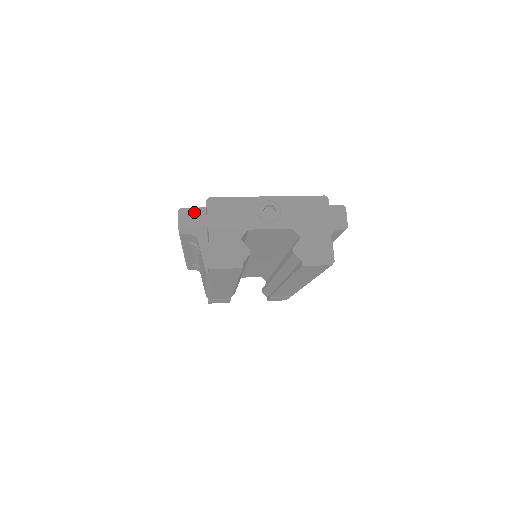
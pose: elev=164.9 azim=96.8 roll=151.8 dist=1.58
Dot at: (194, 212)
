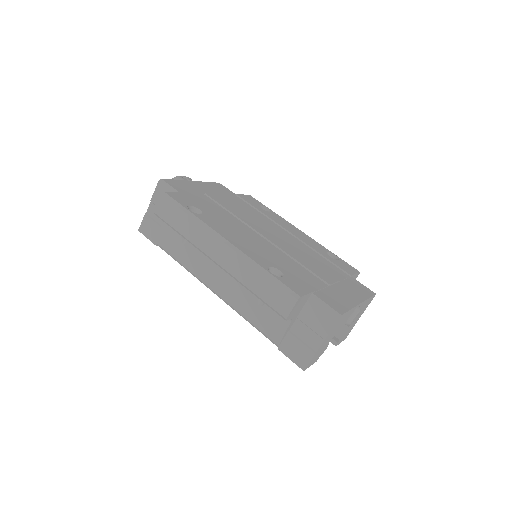
Dot at: (304, 298)
